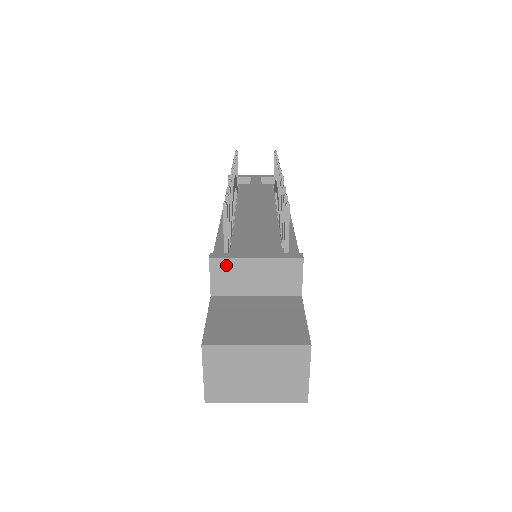
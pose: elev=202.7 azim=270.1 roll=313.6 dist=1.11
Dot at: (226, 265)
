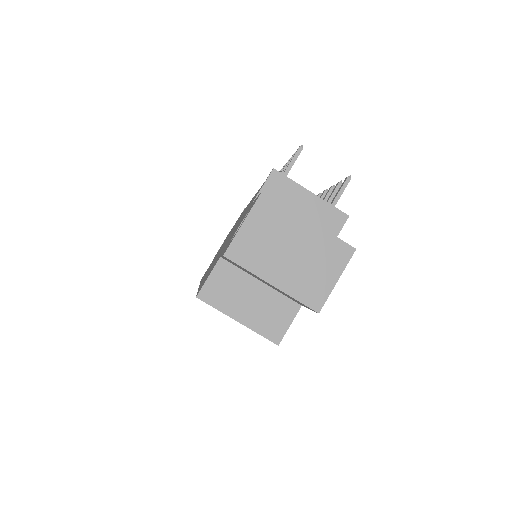
Dot at: (283, 183)
